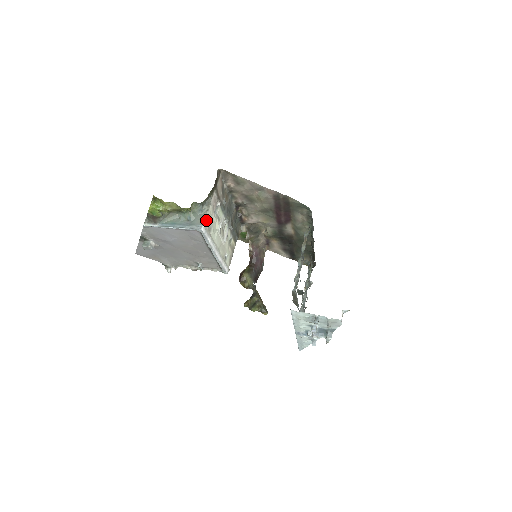
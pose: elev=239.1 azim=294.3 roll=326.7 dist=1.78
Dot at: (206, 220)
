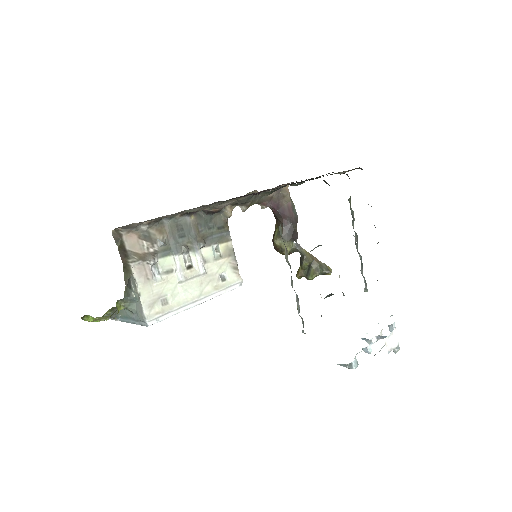
Dot at: (147, 307)
